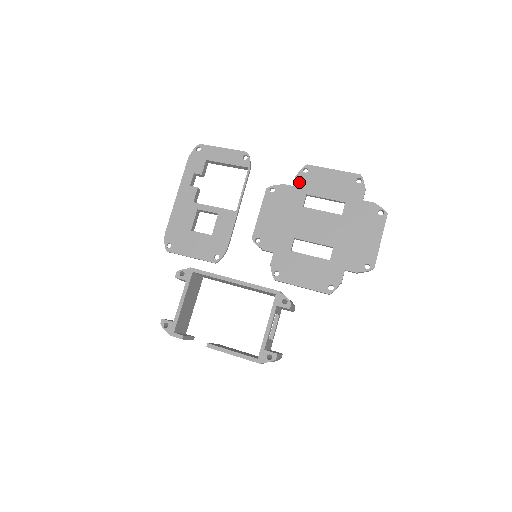
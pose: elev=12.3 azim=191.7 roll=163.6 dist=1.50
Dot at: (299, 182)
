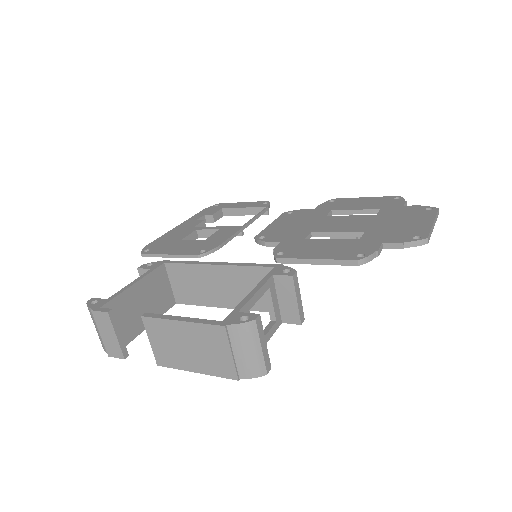
Dot at: (323, 206)
